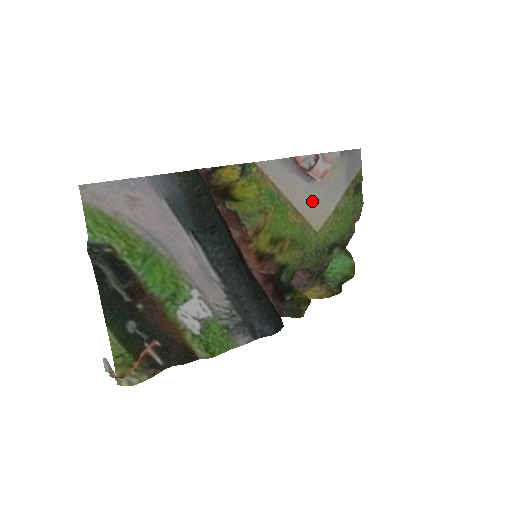
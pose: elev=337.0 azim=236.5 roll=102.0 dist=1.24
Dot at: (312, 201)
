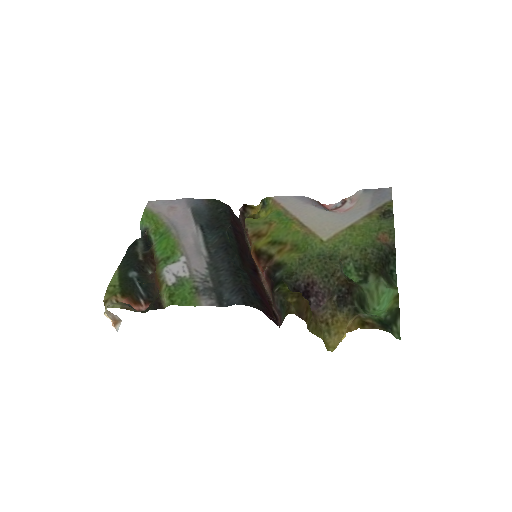
Dot at: (324, 220)
